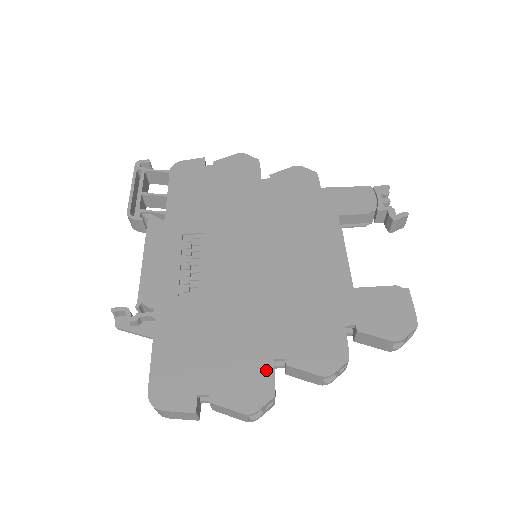
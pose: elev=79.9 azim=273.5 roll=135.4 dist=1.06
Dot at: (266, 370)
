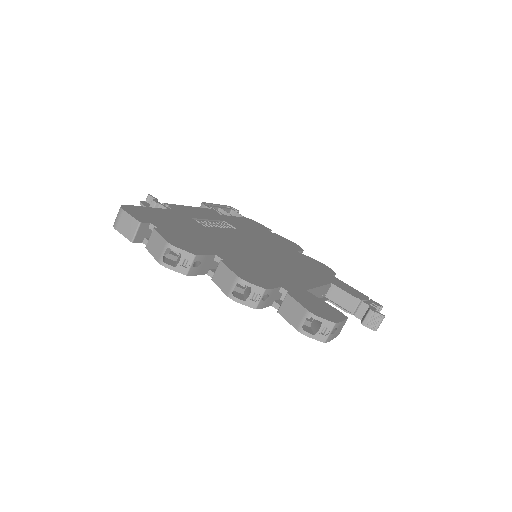
Dot at: (205, 251)
